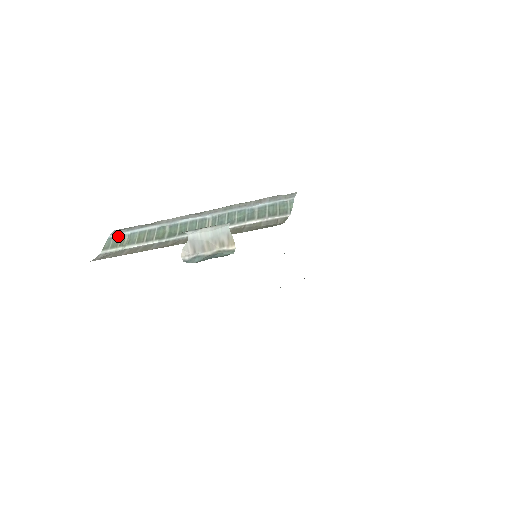
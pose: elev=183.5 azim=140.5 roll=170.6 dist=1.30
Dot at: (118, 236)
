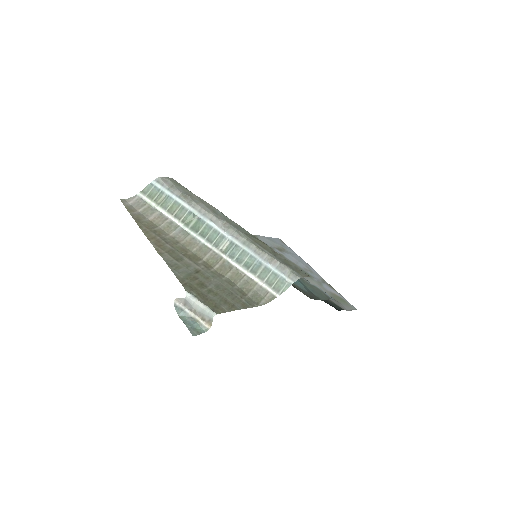
Dot at: (158, 188)
